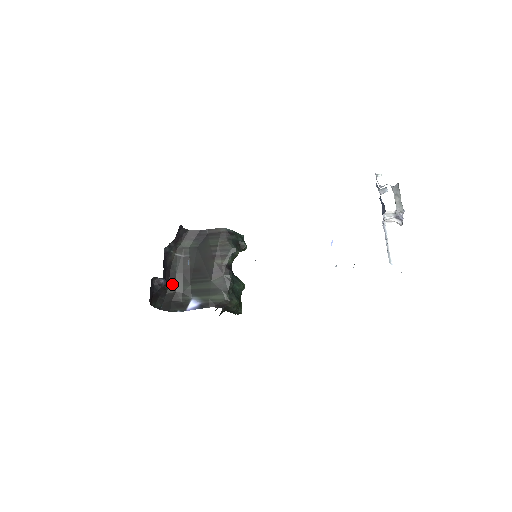
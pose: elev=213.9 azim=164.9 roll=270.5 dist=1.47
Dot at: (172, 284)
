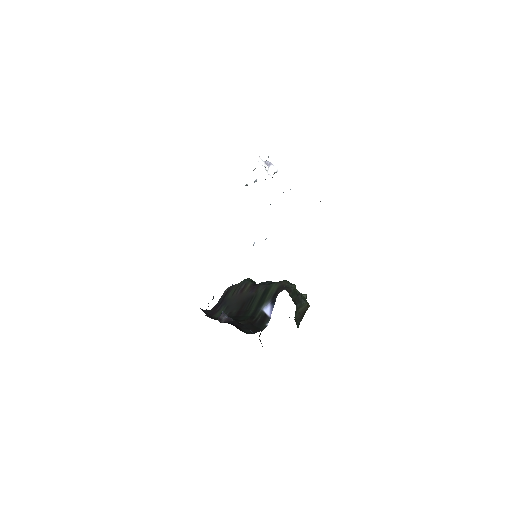
Dot at: (239, 321)
